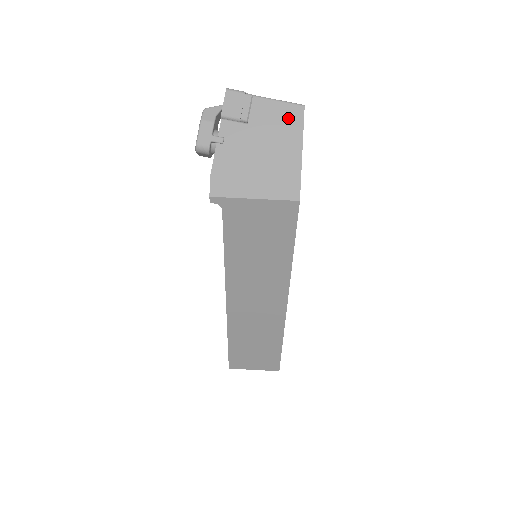
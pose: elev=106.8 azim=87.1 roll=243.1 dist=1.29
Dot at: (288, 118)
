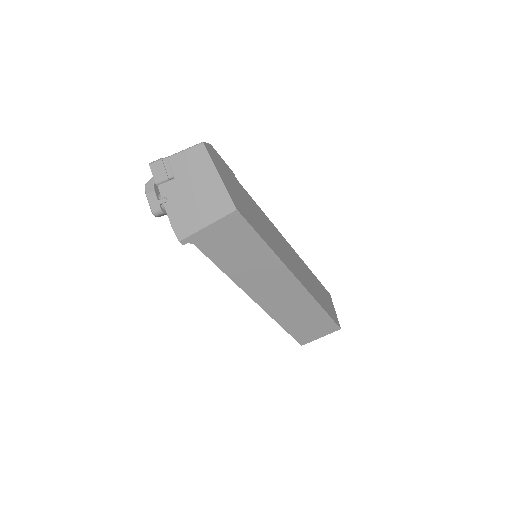
Dot at: (197, 158)
